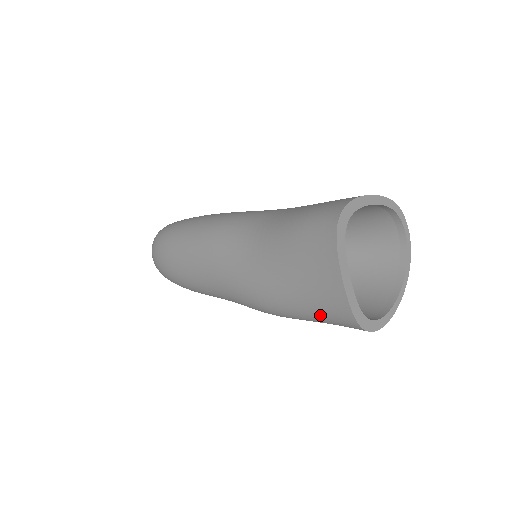
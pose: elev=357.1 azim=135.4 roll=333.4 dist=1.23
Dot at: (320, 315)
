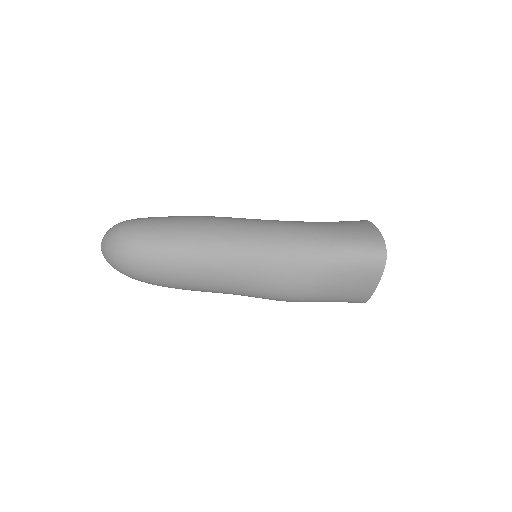
Dot at: (340, 301)
